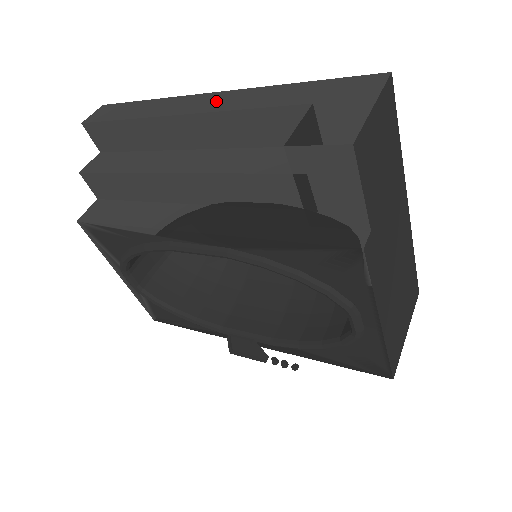
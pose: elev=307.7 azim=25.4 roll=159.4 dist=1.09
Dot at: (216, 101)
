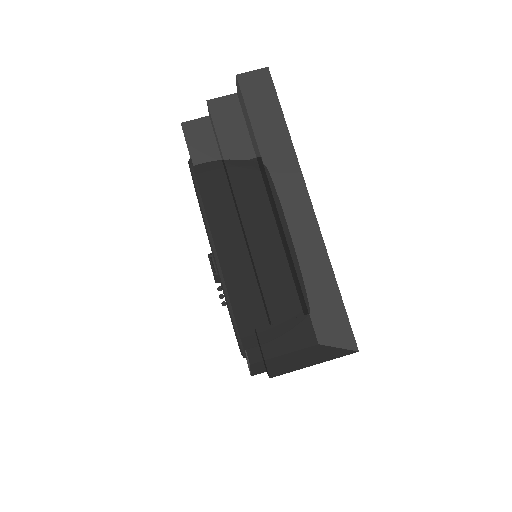
Dot at: (297, 214)
